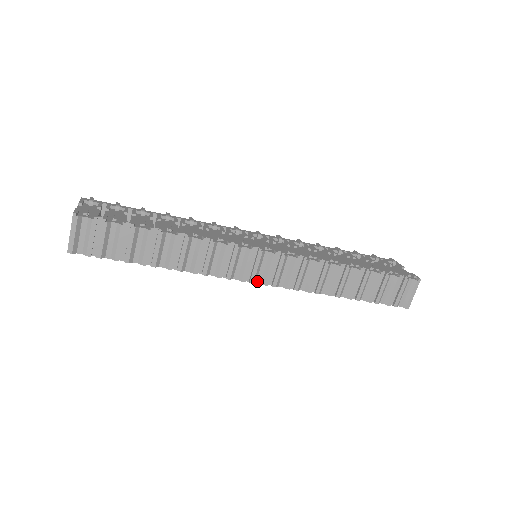
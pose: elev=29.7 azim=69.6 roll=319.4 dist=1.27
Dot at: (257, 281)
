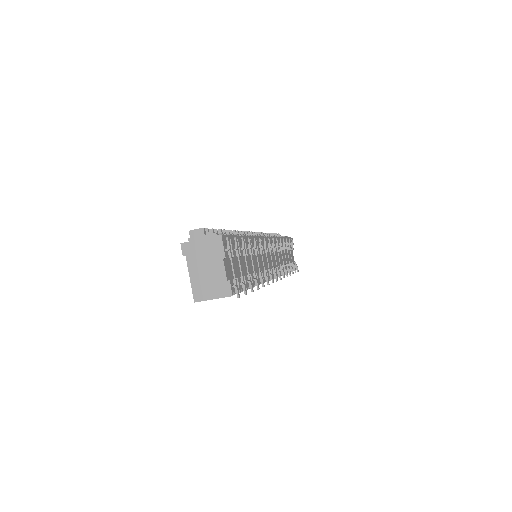
Dot at: occluded
